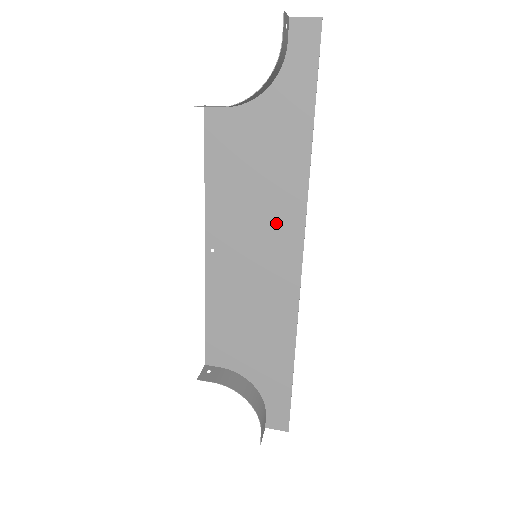
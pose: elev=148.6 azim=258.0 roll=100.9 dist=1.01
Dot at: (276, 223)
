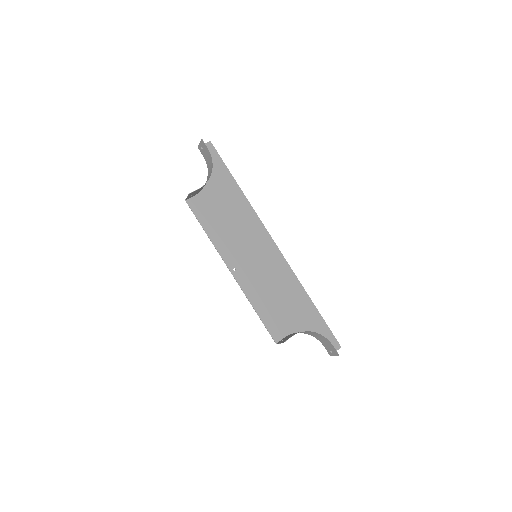
Dot at: (252, 234)
